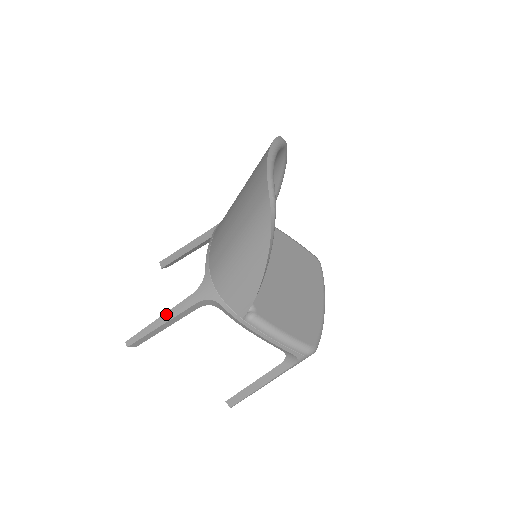
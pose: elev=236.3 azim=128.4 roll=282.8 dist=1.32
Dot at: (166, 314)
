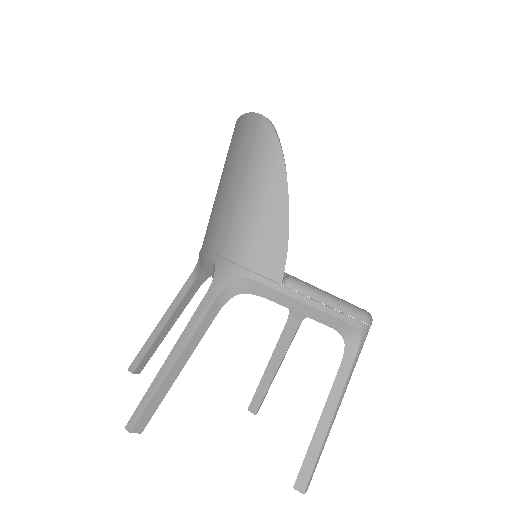
Dot at: (179, 340)
